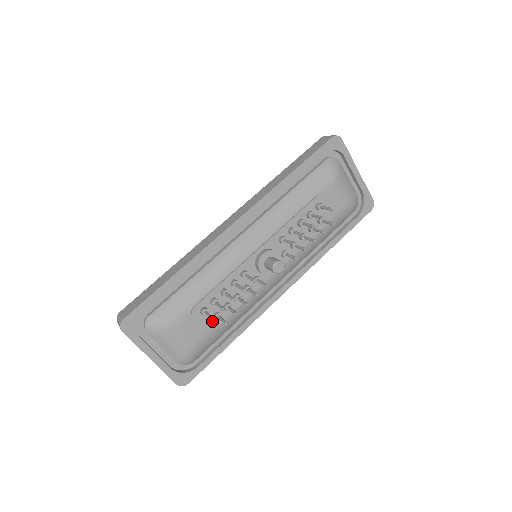
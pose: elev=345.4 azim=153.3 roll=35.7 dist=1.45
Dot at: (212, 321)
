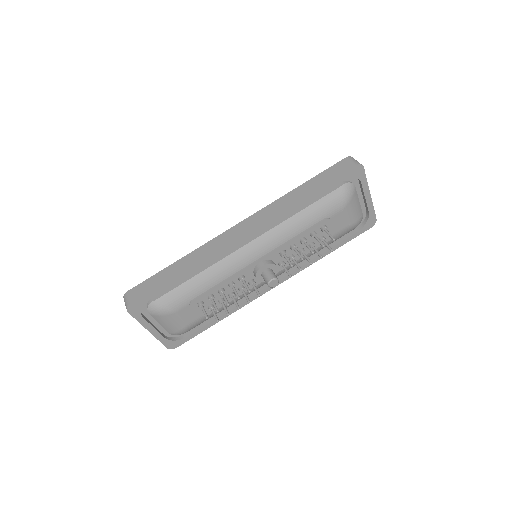
Dot at: (206, 310)
